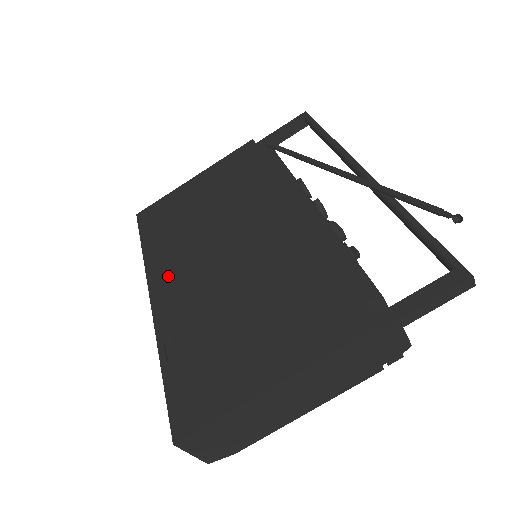
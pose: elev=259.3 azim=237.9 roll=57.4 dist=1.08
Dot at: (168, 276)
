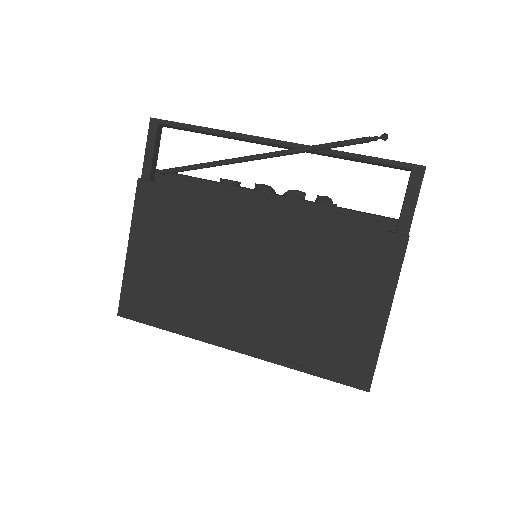
Dot at: (226, 328)
